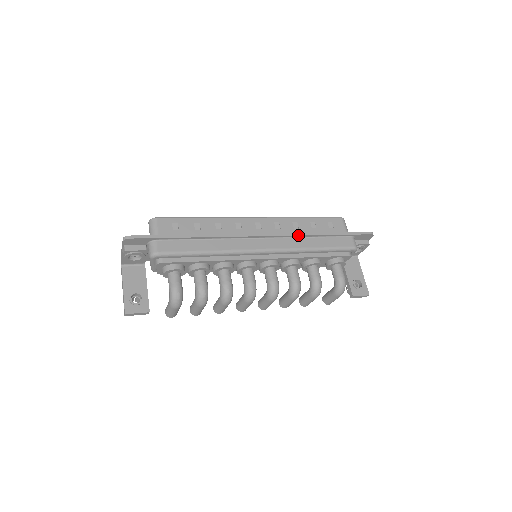
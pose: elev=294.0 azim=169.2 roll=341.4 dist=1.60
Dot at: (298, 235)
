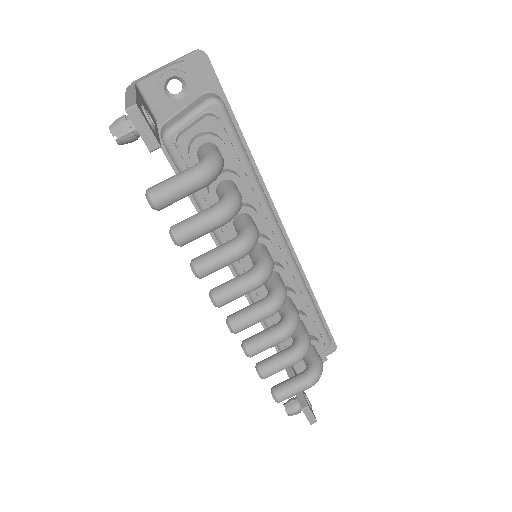
Dot at: occluded
